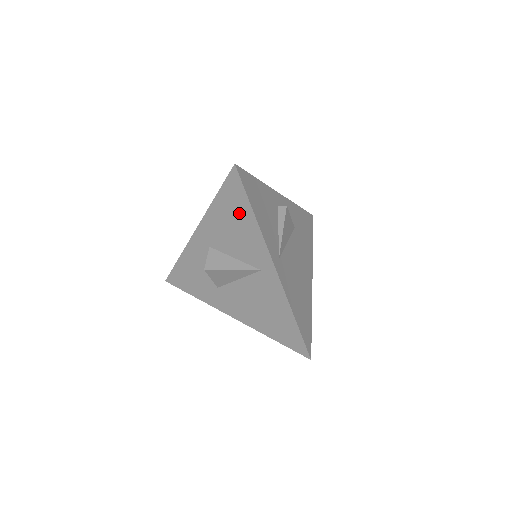
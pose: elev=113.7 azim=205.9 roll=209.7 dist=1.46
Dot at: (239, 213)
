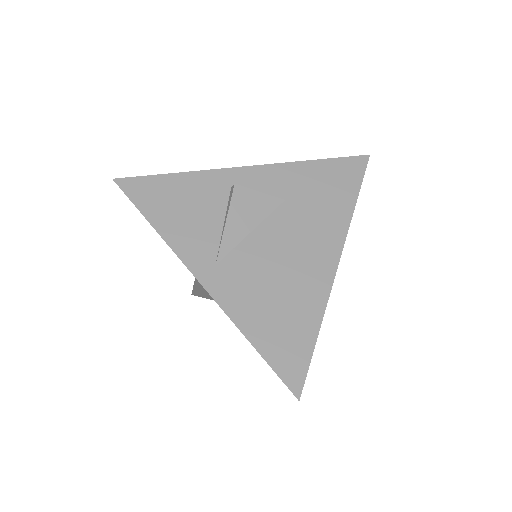
Dot at: occluded
